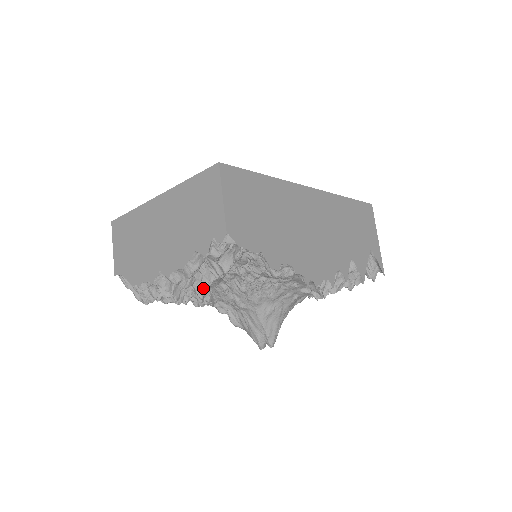
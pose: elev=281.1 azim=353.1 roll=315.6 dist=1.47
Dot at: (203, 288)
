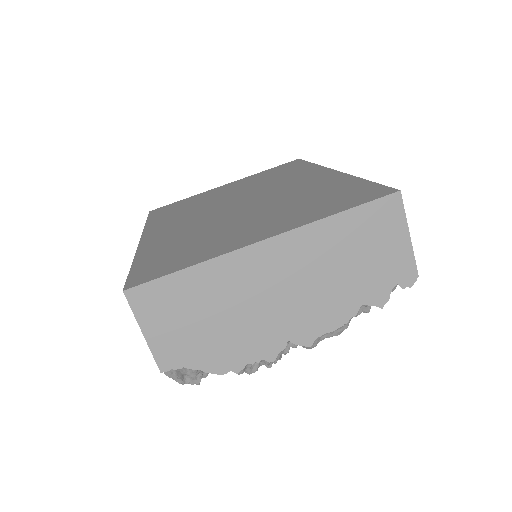
Dot at: occluded
